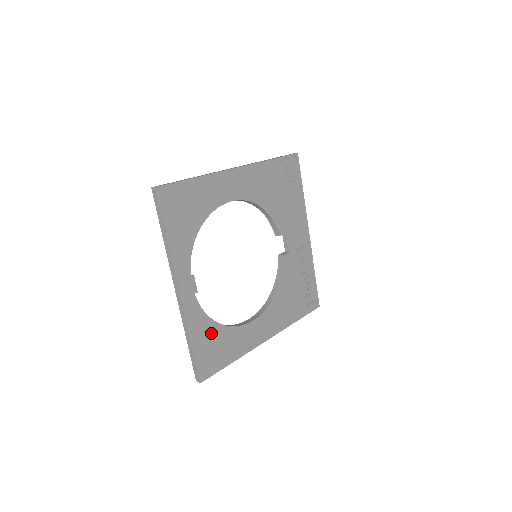
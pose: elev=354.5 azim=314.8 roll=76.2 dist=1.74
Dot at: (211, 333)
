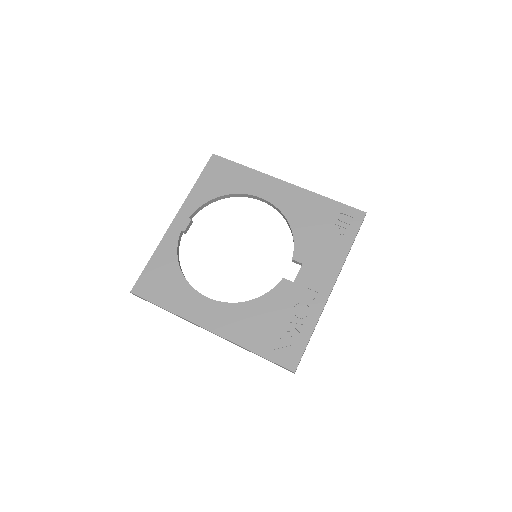
Dot at: (169, 268)
